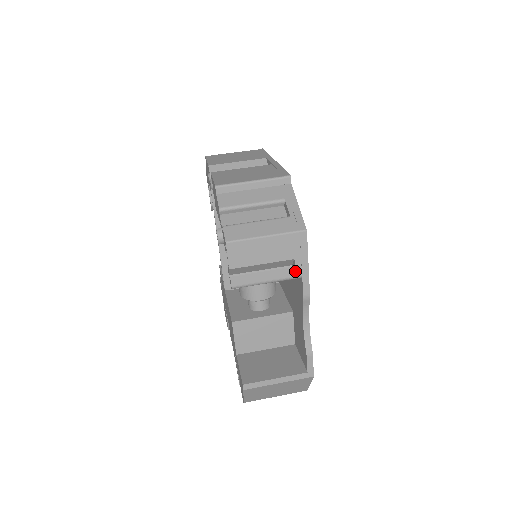
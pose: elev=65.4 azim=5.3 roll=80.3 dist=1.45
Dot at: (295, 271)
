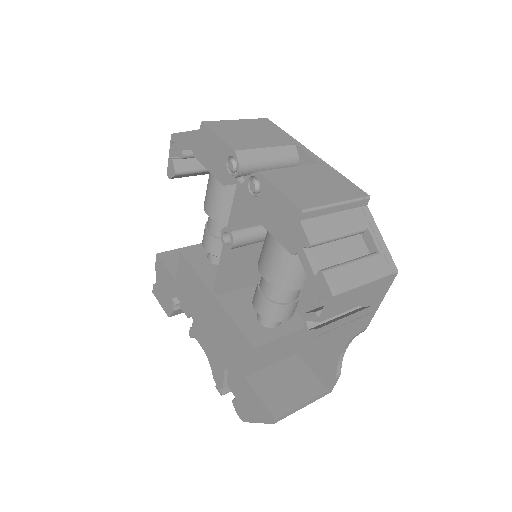
Dot at: (369, 310)
